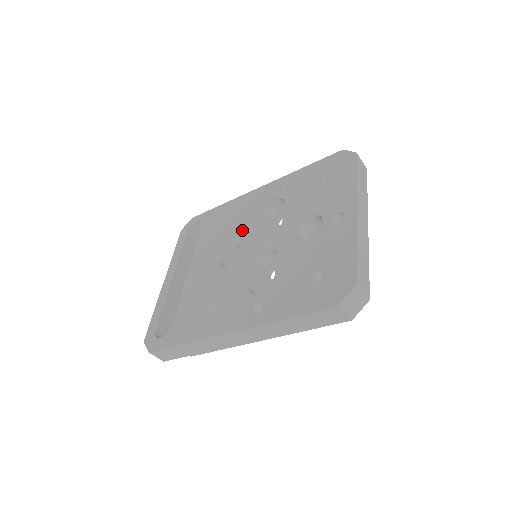
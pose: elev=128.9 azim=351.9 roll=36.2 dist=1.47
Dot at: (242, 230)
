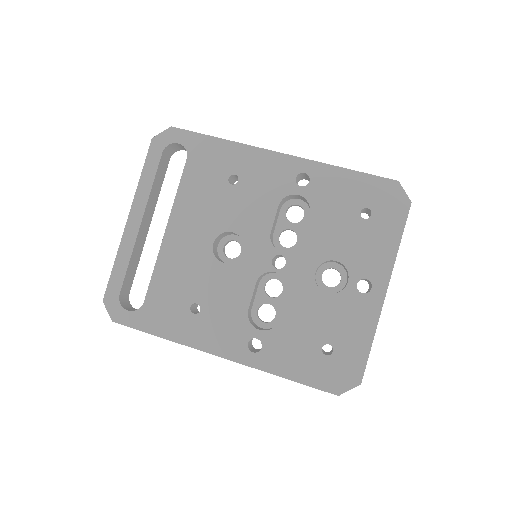
Dot at: (248, 215)
